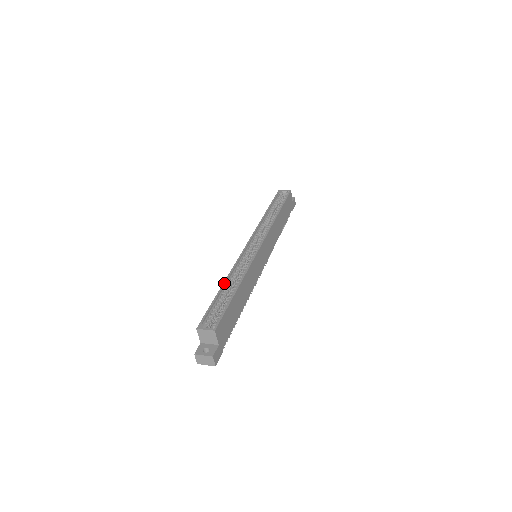
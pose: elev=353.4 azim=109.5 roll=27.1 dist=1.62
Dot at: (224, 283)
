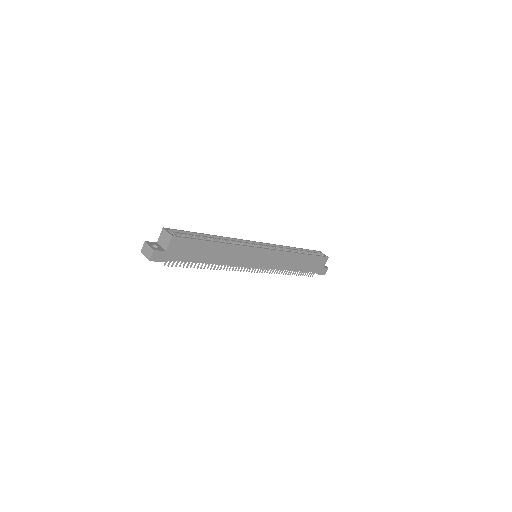
Dot at: (213, 235)
